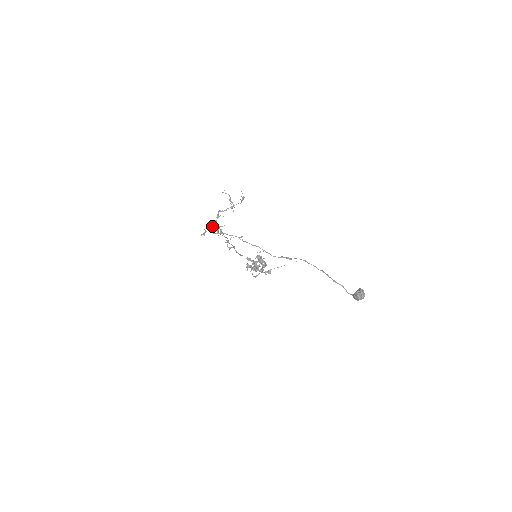
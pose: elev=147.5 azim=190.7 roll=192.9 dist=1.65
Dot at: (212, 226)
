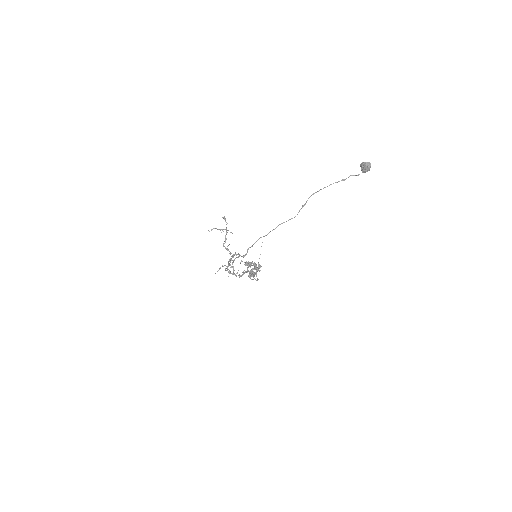
Dot at: occluded
